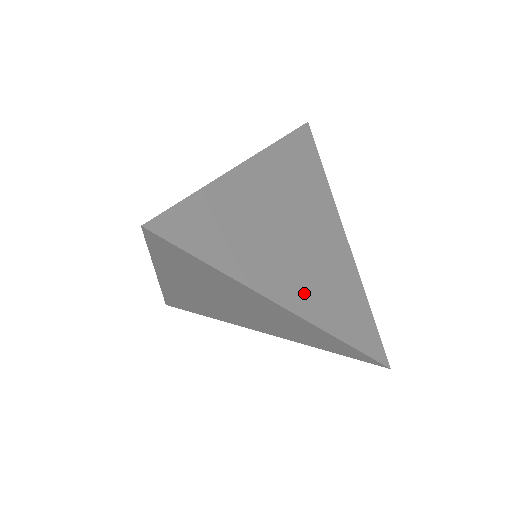
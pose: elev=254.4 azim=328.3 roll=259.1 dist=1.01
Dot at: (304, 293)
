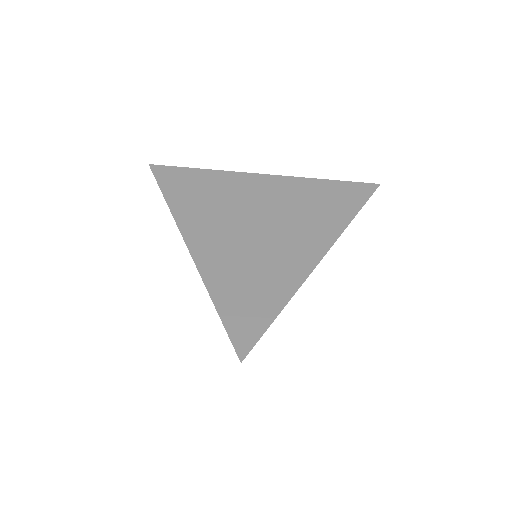
Dot at: (214, 250)
